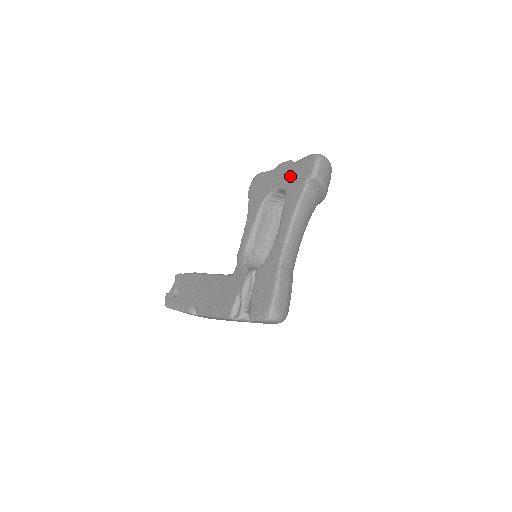
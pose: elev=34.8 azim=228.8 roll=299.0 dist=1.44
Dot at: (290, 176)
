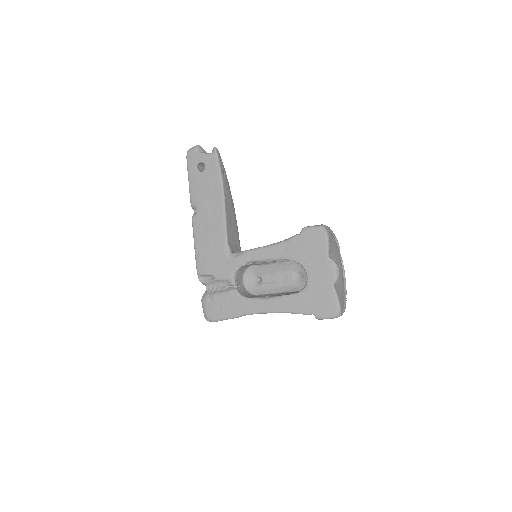
Dot at: (319, 290)
